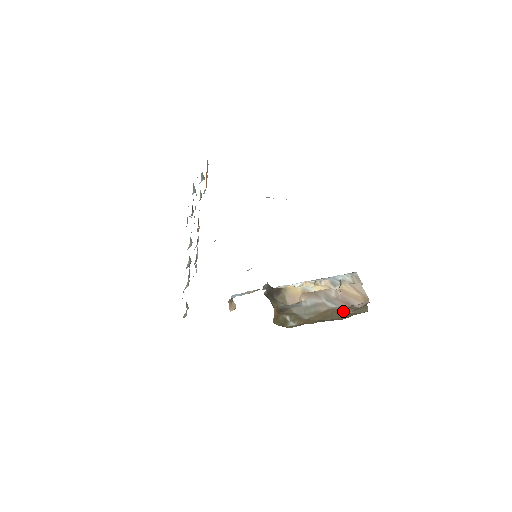
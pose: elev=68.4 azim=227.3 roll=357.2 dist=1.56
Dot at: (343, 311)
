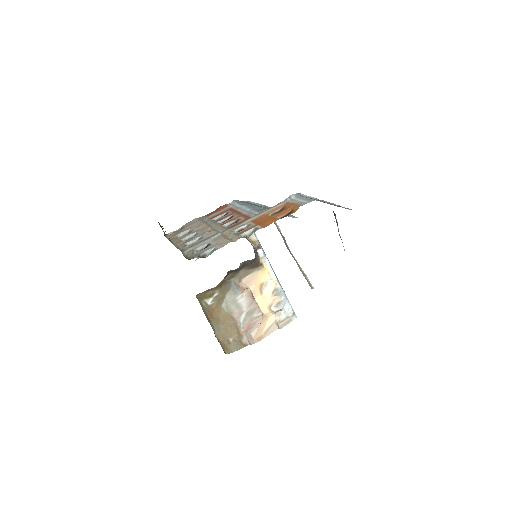
Dot at: (233, 332)
